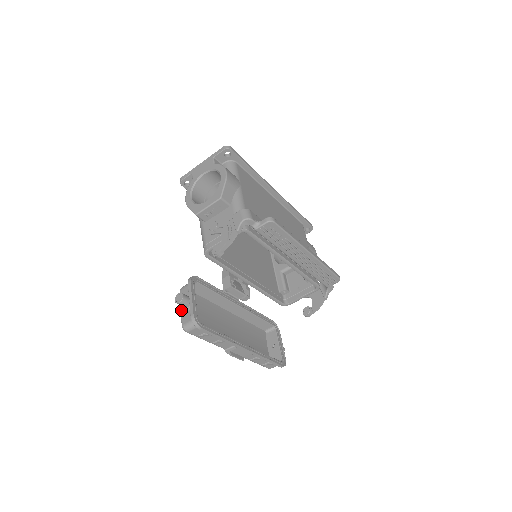
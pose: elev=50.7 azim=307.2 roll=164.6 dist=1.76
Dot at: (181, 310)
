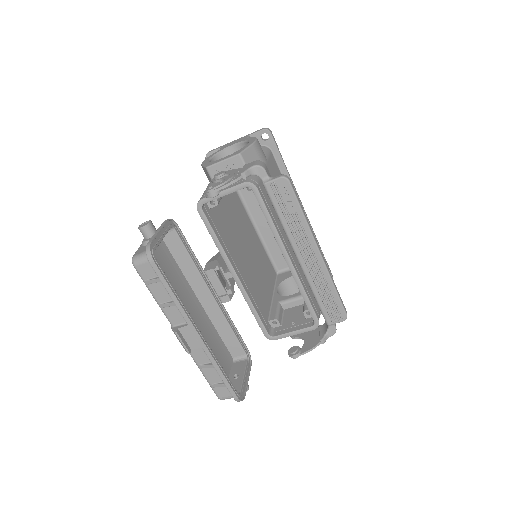
Dot at: (141, 245)
